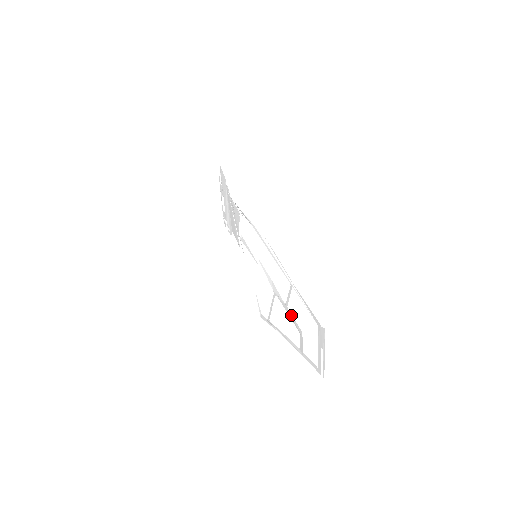
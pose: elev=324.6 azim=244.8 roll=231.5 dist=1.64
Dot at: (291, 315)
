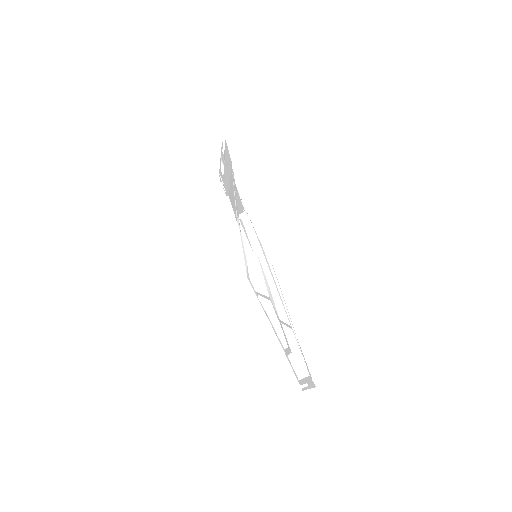
Dot at: (283, 331)
